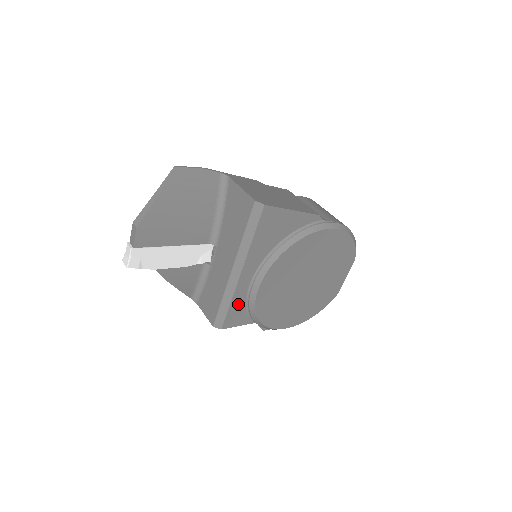
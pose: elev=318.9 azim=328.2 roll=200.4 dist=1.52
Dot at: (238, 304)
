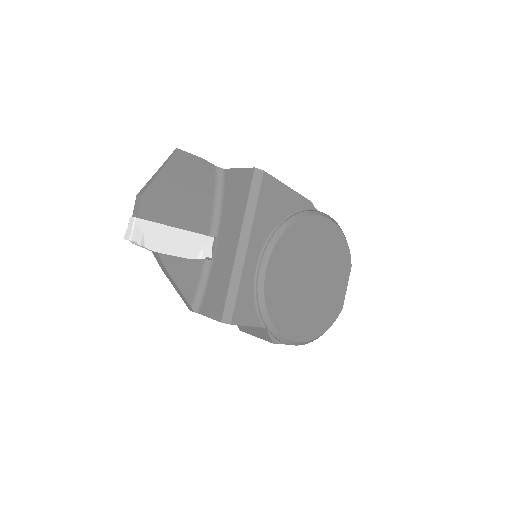
Dot at: (246, 292)
